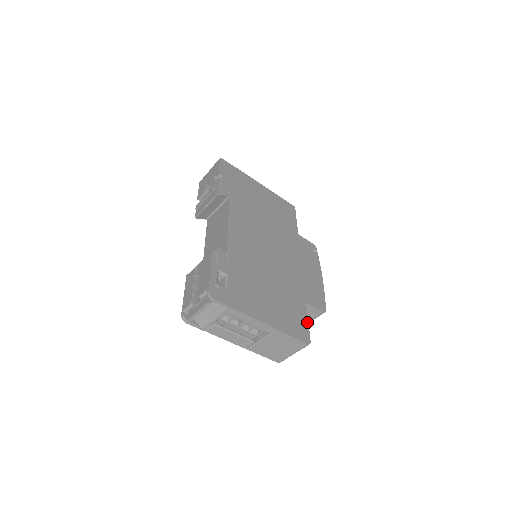
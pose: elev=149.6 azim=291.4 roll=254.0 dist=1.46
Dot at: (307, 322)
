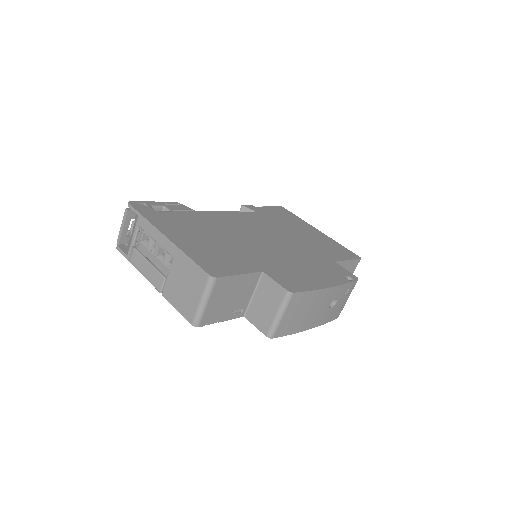
Dot at: (238, 273)
